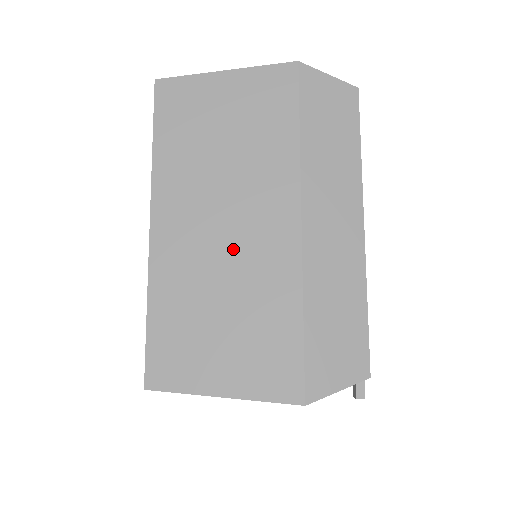
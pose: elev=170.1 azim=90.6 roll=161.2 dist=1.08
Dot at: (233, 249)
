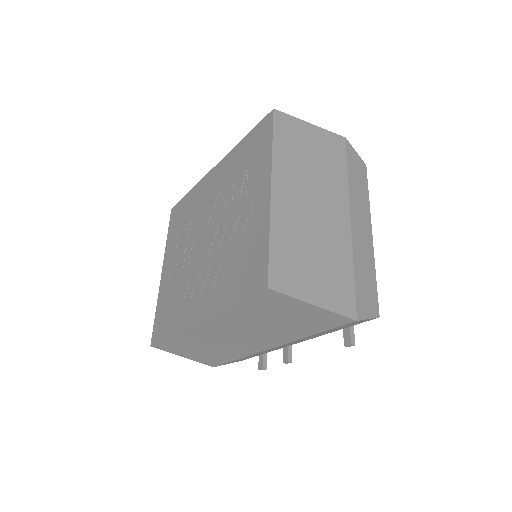
Dot at: (317, 220)
